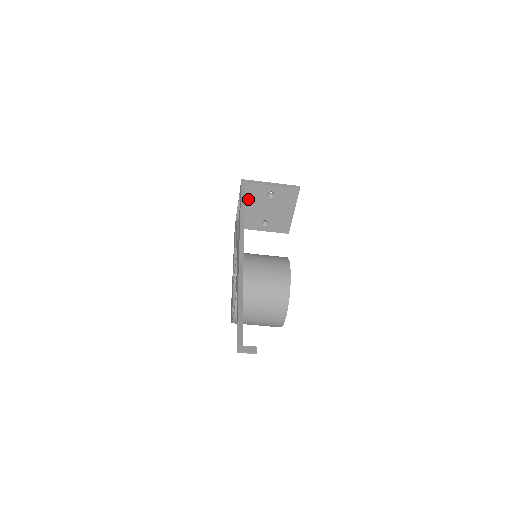
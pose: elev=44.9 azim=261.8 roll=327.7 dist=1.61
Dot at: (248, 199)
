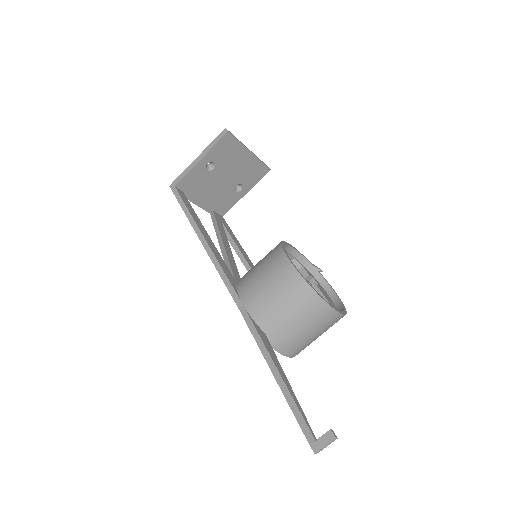
Dot at: (197, 192)
